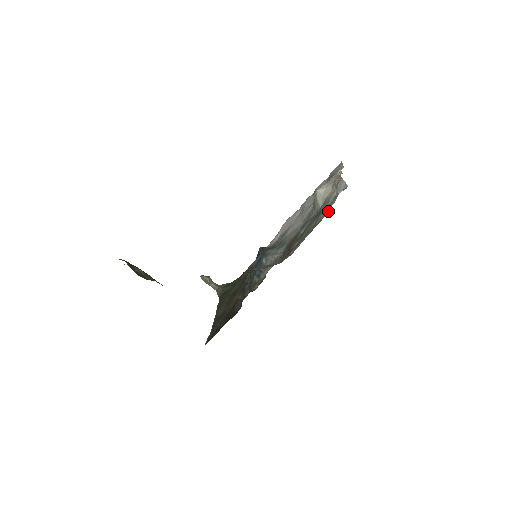
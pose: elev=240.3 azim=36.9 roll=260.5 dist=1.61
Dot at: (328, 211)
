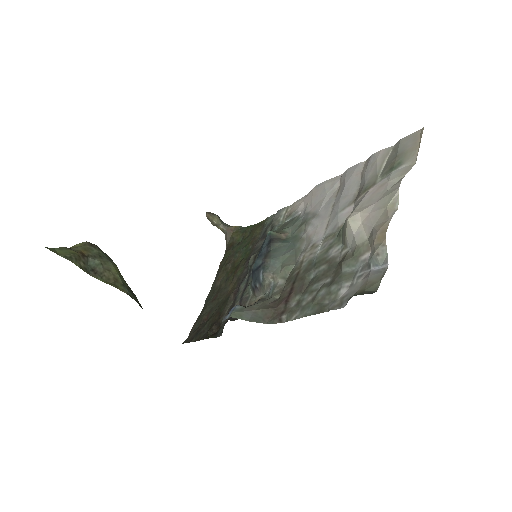
Dot at: (342, 301)
